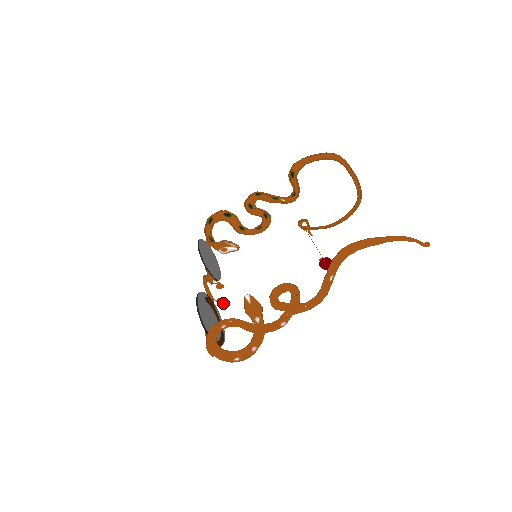
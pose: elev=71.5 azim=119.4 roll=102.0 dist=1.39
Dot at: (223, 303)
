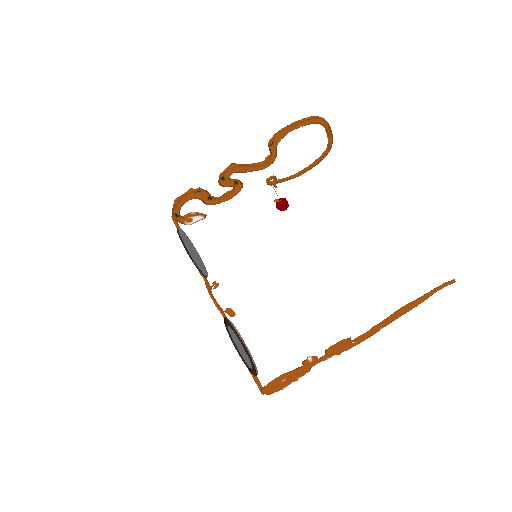
Dot at: (233, 312)
